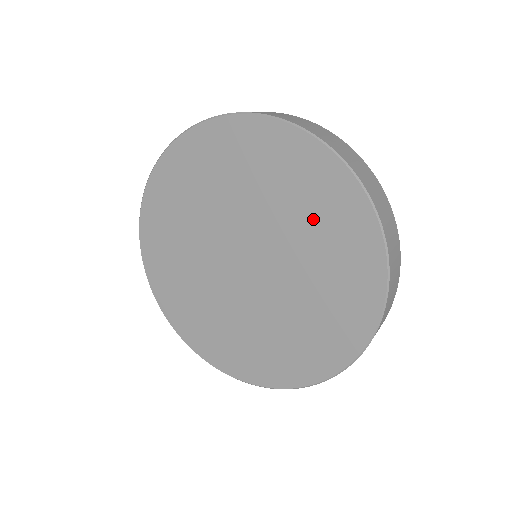
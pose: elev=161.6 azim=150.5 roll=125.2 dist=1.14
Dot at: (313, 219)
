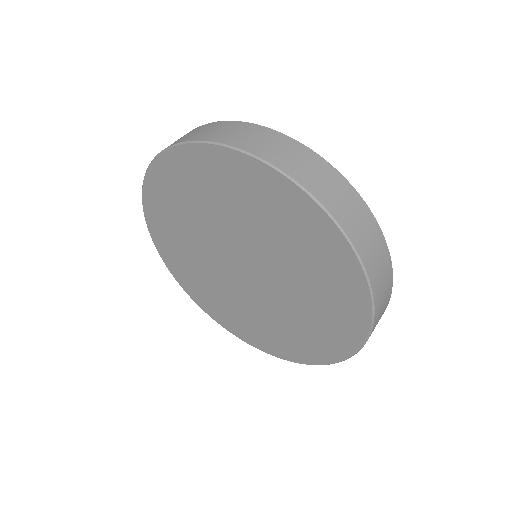
Dot at: (277, 226)
